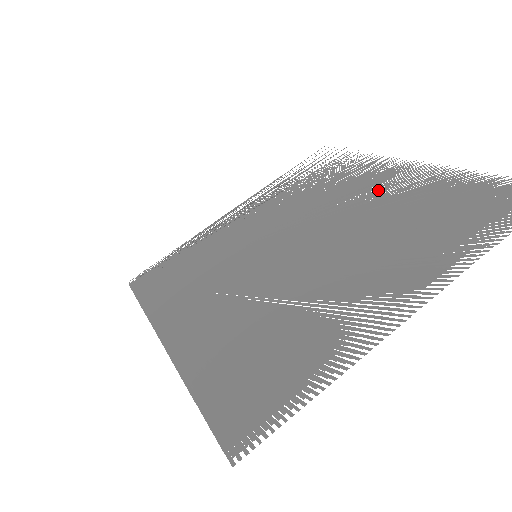
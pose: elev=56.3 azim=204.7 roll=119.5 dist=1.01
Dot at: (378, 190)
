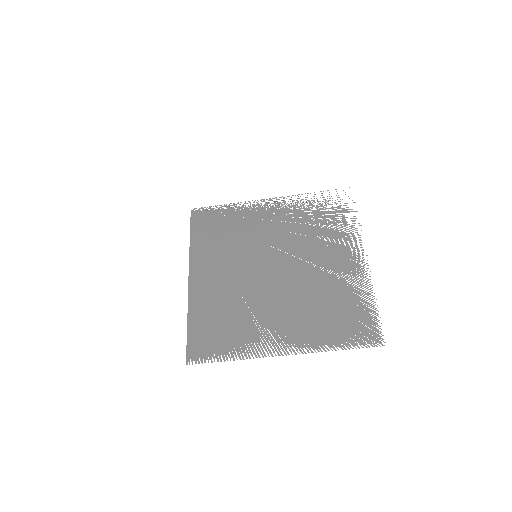
Dot at: (333, 268)
